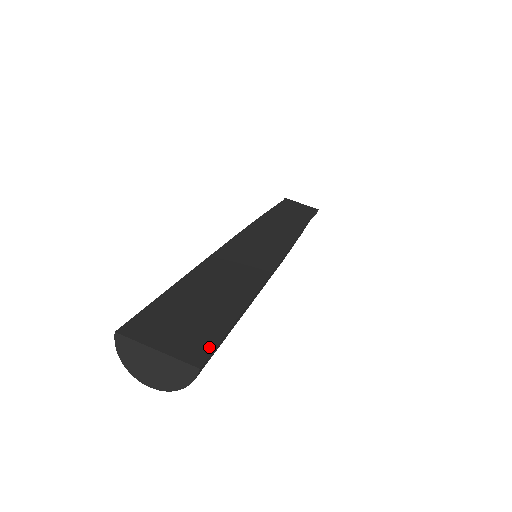
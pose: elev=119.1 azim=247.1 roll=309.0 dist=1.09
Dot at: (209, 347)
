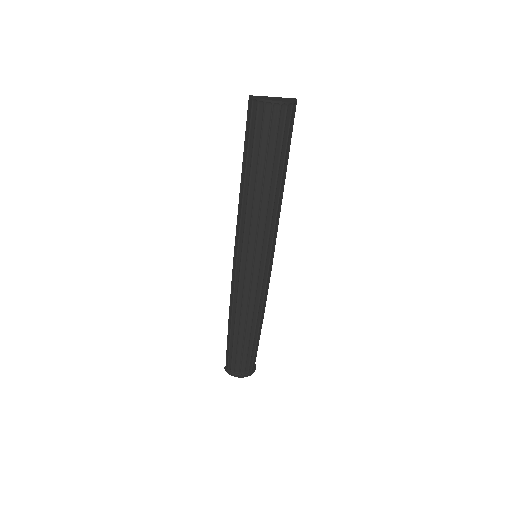
Dot at: occluded
